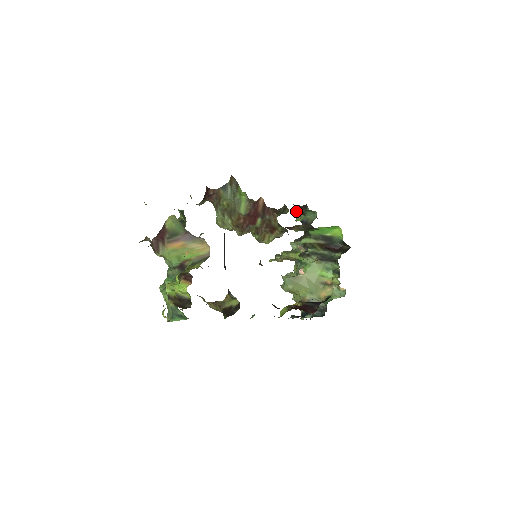
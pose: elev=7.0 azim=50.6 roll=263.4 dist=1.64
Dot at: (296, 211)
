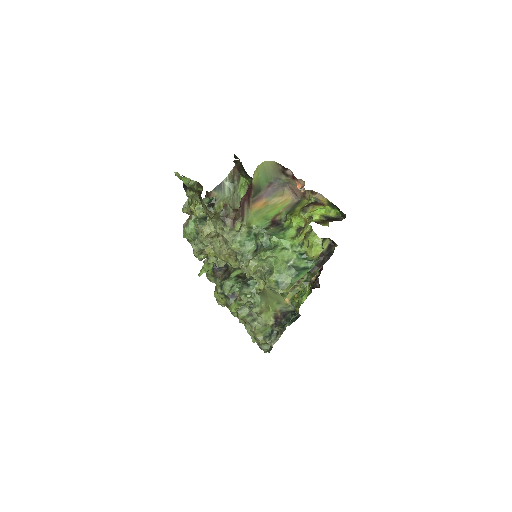
Dot at: (205, 259)
